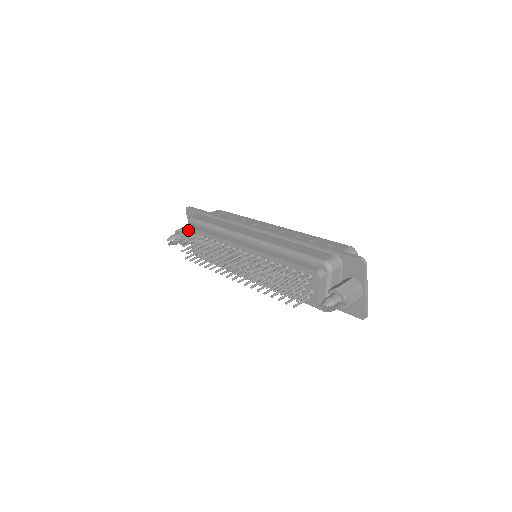
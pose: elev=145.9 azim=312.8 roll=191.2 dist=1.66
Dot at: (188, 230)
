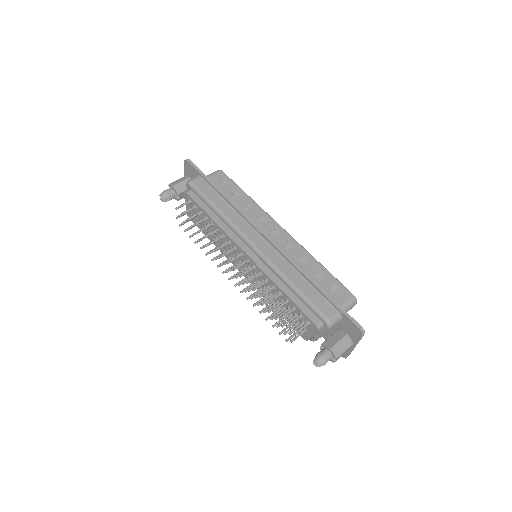
Dot at: (186, 195)
